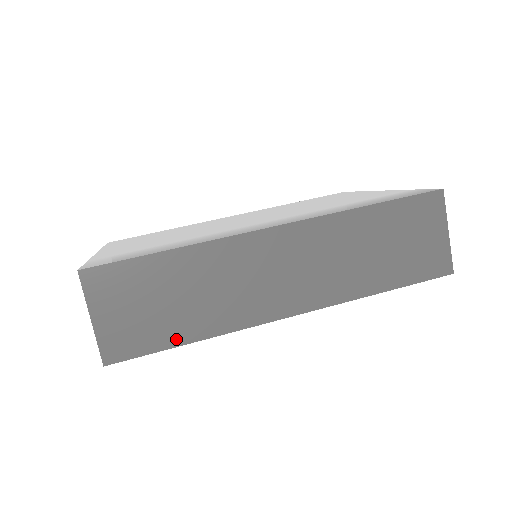
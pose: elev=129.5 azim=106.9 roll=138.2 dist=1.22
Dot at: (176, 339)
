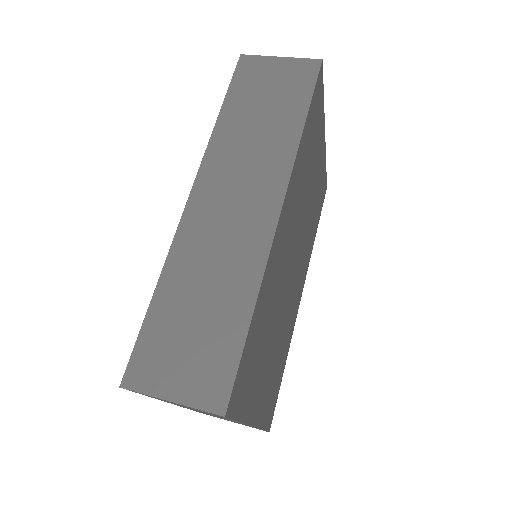
Dot at: (240, 328)
